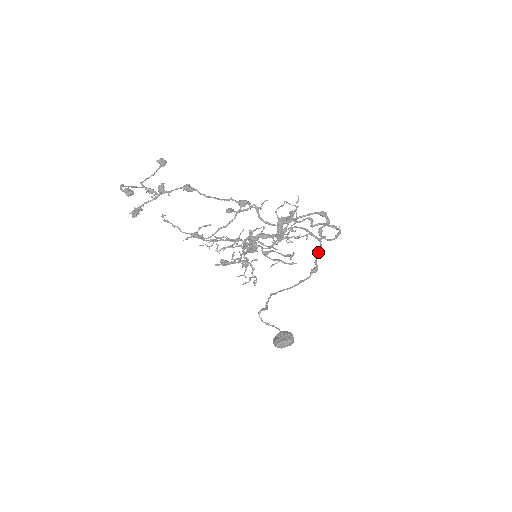
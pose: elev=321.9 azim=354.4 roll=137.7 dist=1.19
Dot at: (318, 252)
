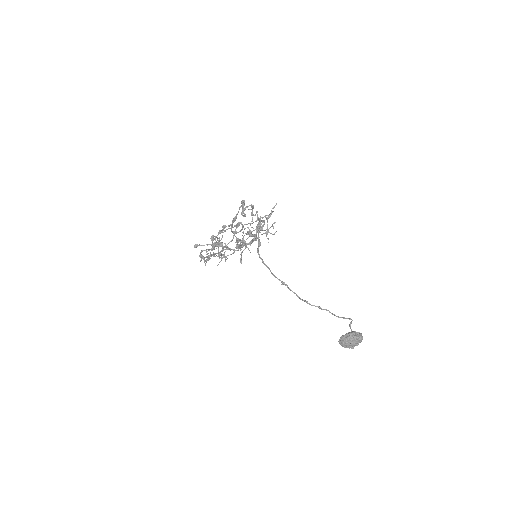
Dot at: (259, 230)
